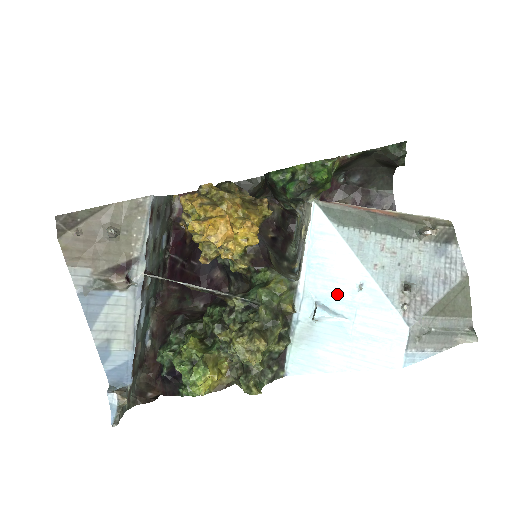
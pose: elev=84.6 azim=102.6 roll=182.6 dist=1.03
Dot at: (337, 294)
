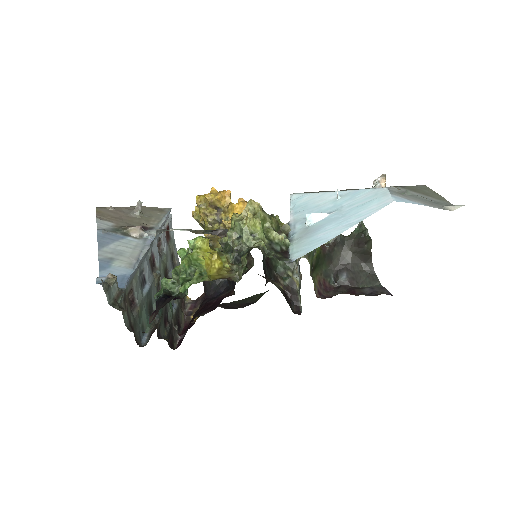
Dot at: (322, 209)
